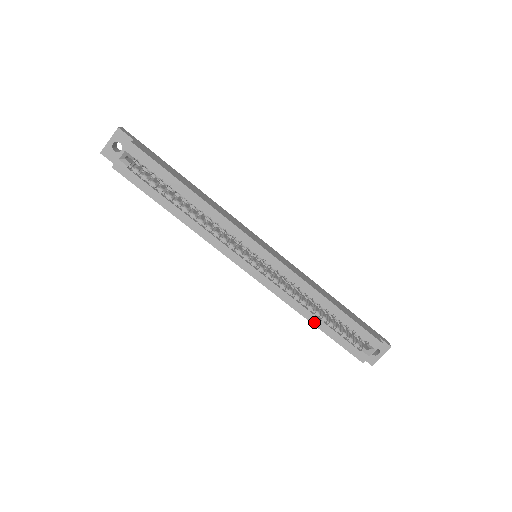
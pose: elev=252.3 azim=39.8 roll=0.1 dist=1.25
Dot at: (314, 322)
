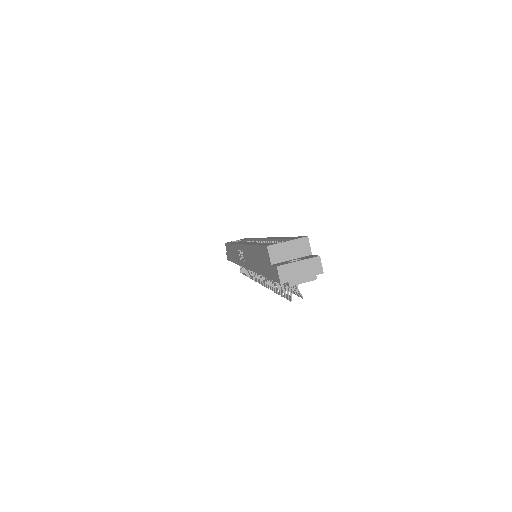
Dot at: (254, 244)
